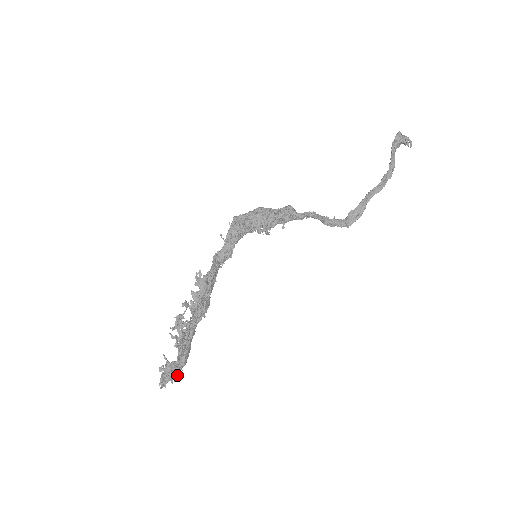
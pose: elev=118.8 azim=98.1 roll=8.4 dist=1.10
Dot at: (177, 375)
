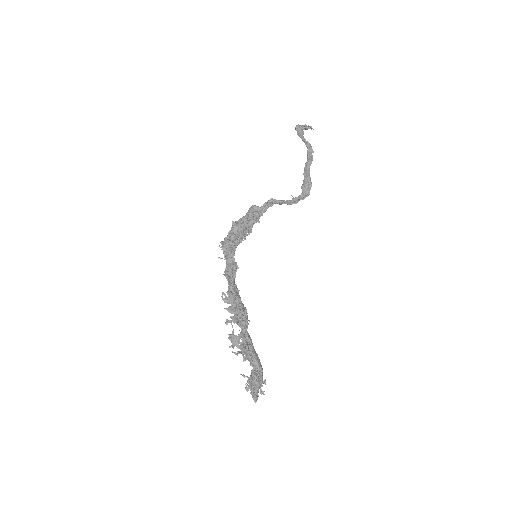
Dot at: (262, 383)
